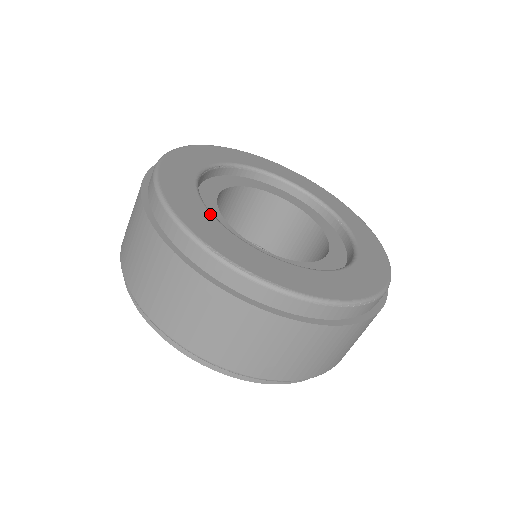
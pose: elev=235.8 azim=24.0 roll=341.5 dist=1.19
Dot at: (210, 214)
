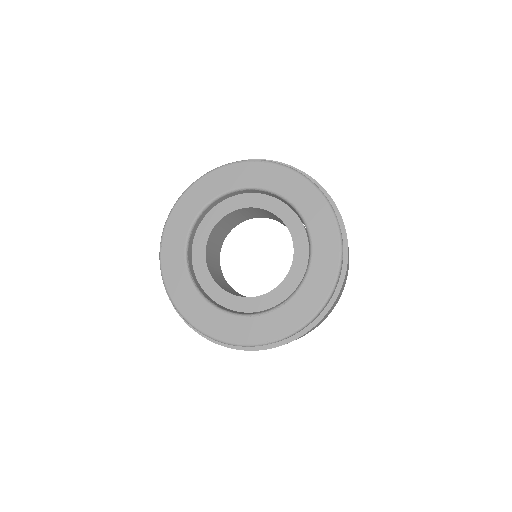
Dot at: (239, 318)
